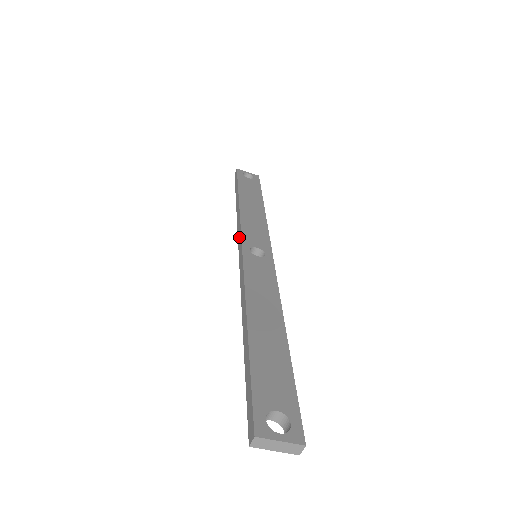
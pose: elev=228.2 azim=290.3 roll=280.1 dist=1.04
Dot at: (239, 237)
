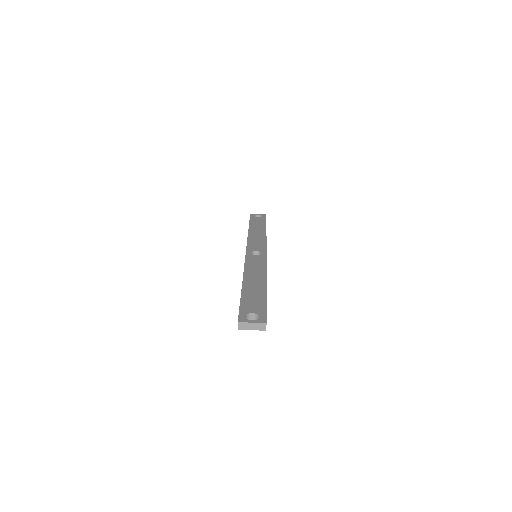
Dot at: occluded
